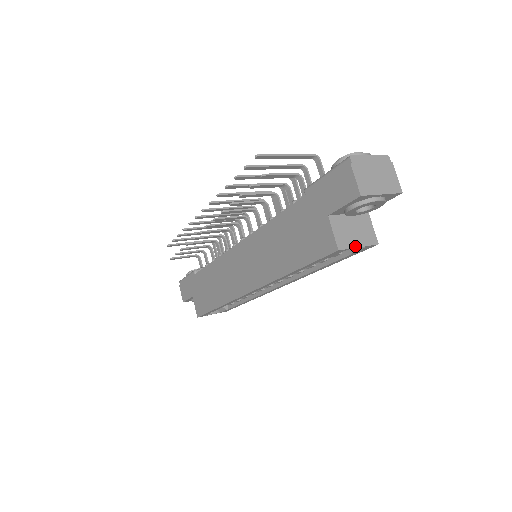
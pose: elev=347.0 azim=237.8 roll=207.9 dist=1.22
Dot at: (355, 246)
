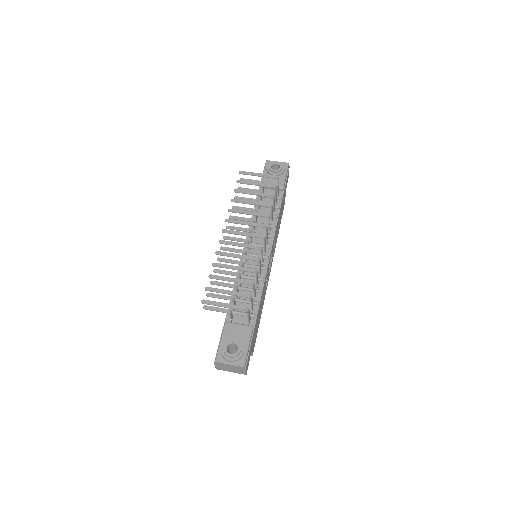
Dot at: occluded
